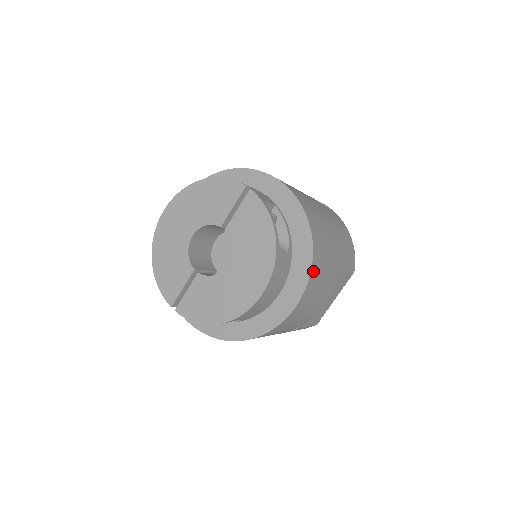
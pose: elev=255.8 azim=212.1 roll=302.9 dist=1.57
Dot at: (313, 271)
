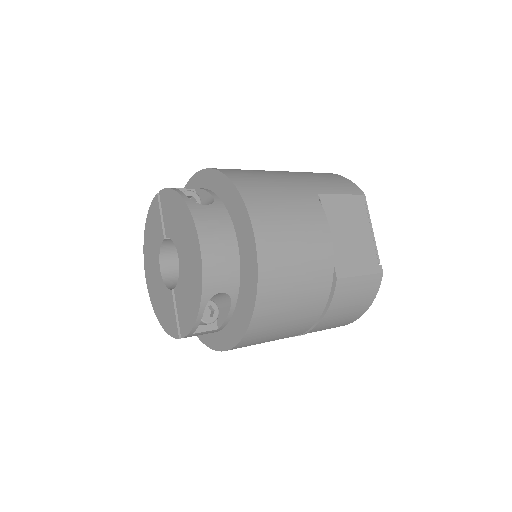
Dot at: (249, 199)
